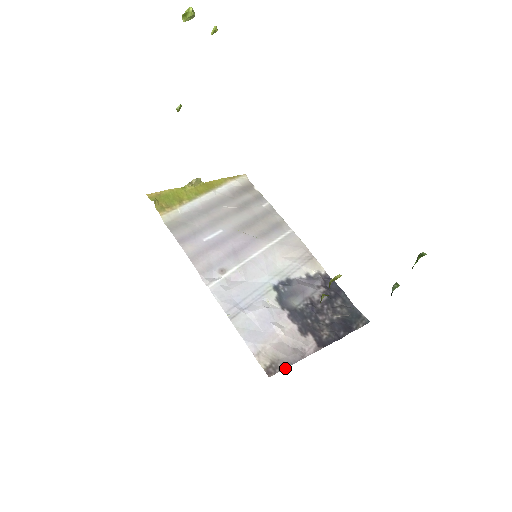
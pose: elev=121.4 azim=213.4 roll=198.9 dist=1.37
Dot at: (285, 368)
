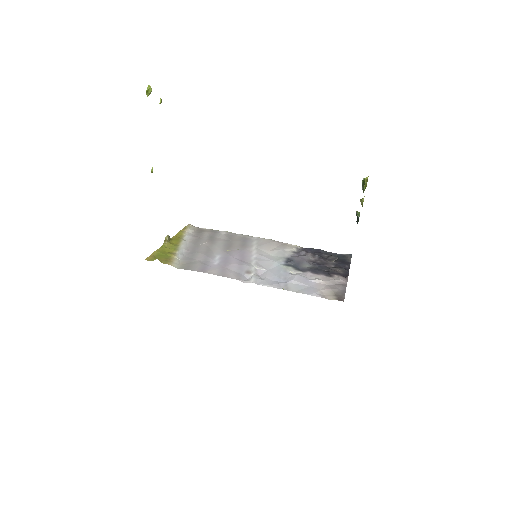
Dot at: occluded
